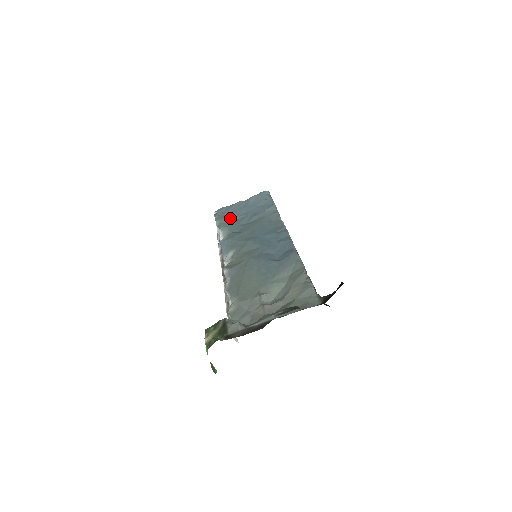
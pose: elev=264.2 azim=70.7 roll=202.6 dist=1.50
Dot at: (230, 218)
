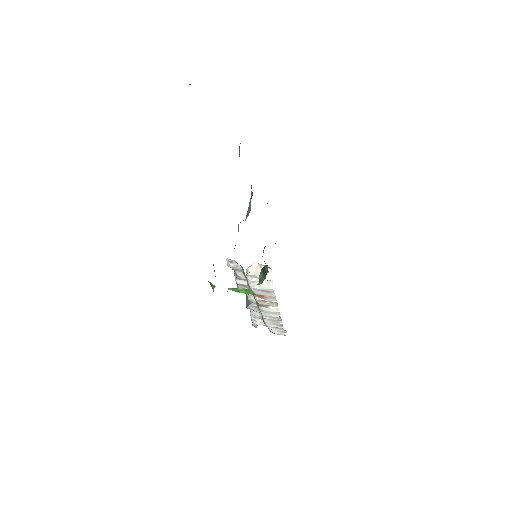
Dot at: occluded
